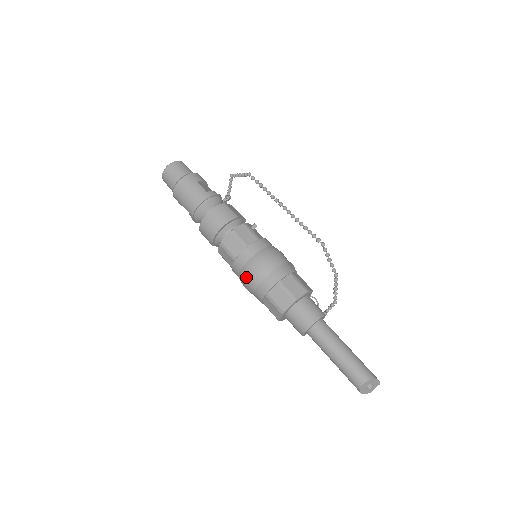
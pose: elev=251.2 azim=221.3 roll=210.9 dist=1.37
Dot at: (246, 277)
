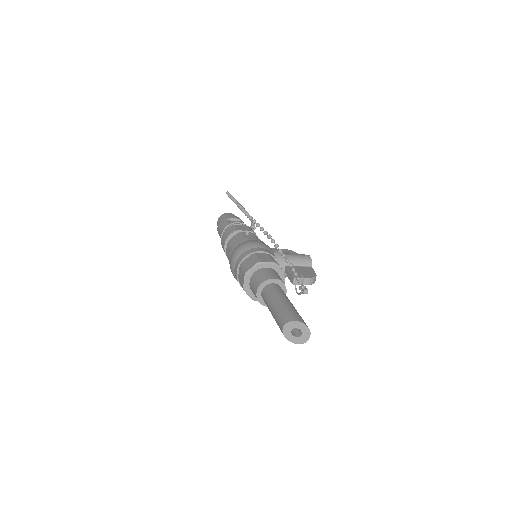
Dot at: occluded
